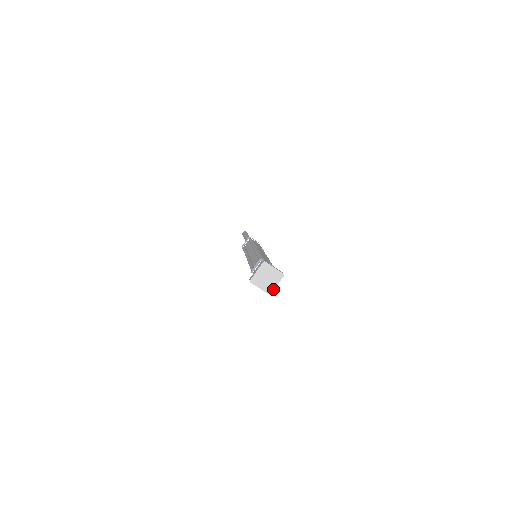
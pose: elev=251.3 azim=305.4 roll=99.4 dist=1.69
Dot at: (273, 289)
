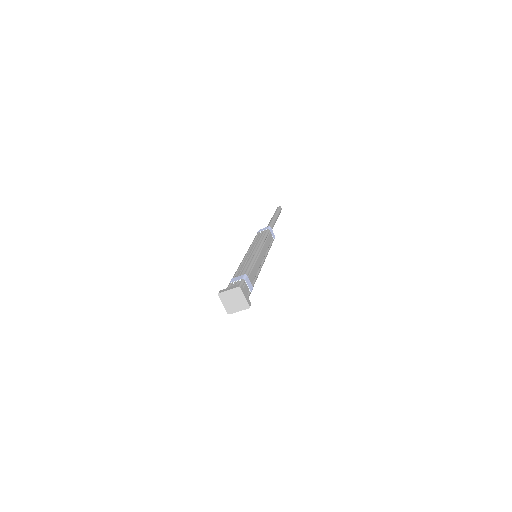
Dot at: (234, 312)
